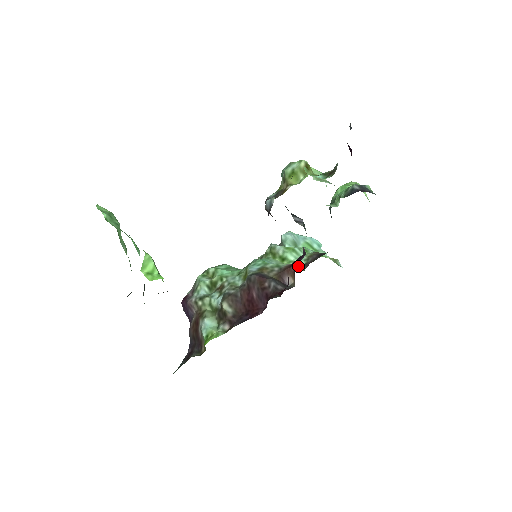
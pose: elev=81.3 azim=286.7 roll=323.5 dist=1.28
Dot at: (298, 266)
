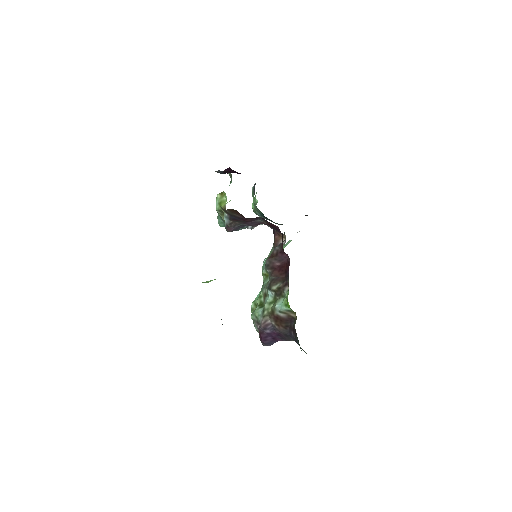
Dot at: occluded
